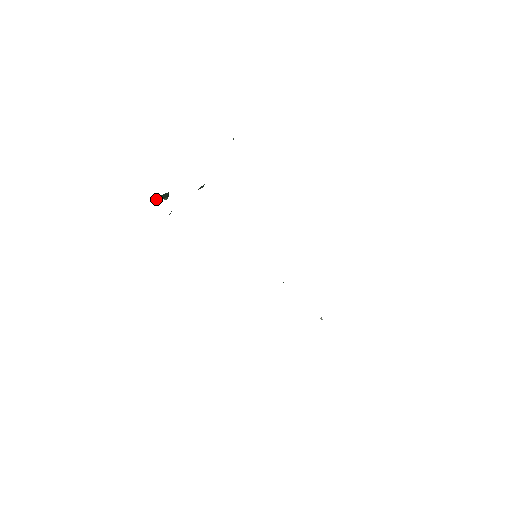
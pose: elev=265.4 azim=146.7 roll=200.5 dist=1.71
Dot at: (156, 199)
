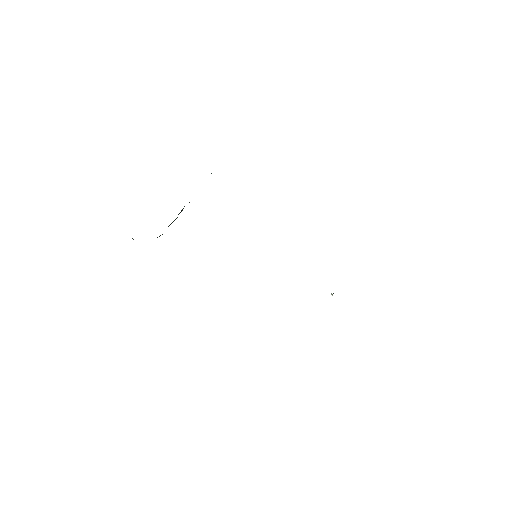
Dot at: occluded
